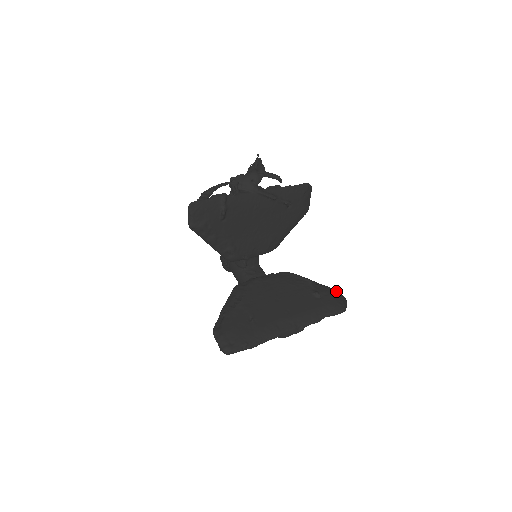
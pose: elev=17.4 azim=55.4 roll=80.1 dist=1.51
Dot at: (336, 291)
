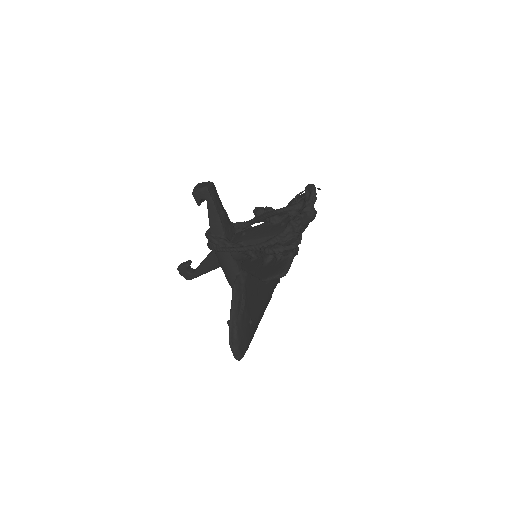
Dot at: occluded
